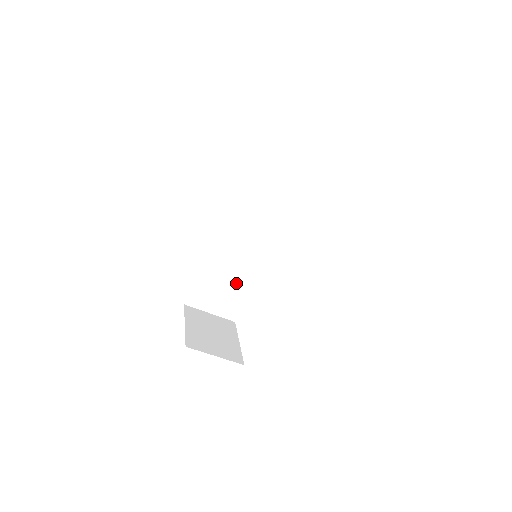
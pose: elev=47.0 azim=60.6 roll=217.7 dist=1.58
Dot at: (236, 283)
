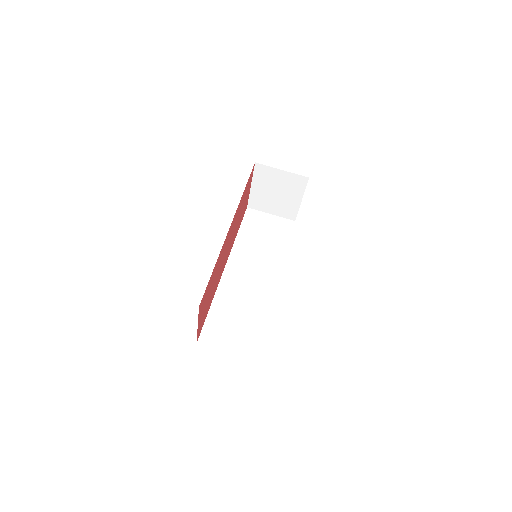
Dot at: (248, 317)
